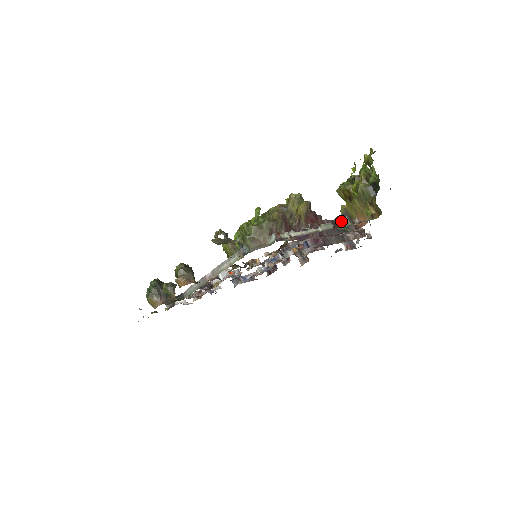
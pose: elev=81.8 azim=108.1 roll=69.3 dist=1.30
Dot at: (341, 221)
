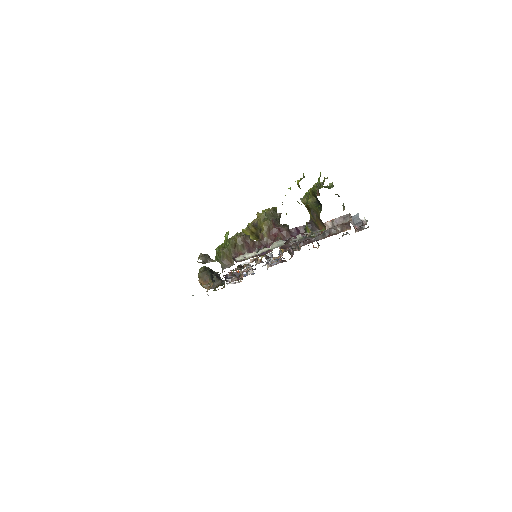
Dot at: (308, 227)
